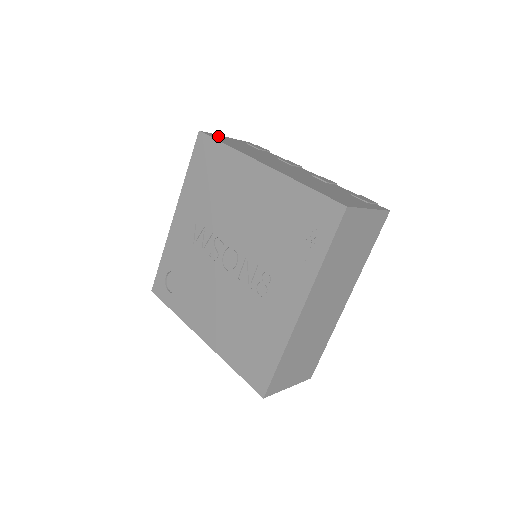
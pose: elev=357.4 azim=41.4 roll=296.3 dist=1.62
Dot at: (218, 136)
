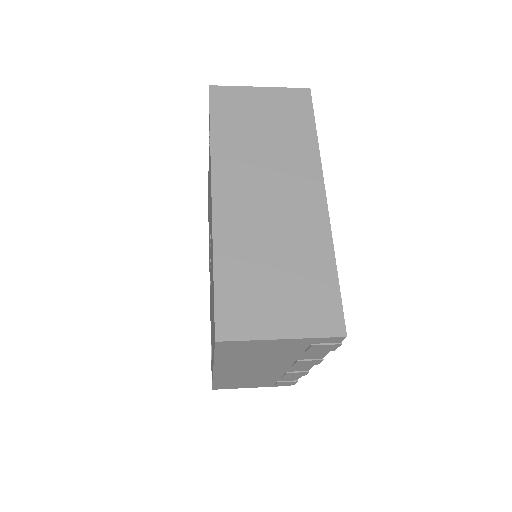
Dot at: occluded
